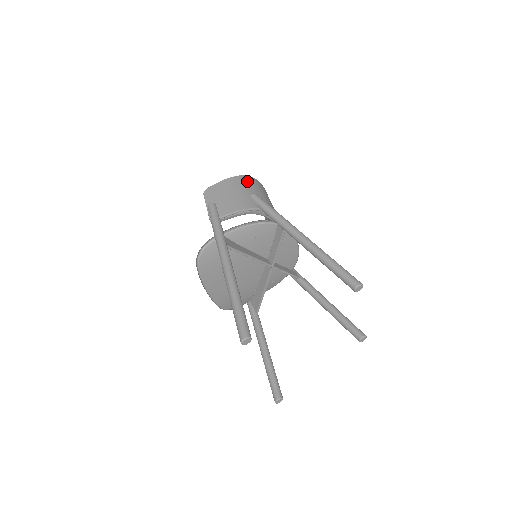
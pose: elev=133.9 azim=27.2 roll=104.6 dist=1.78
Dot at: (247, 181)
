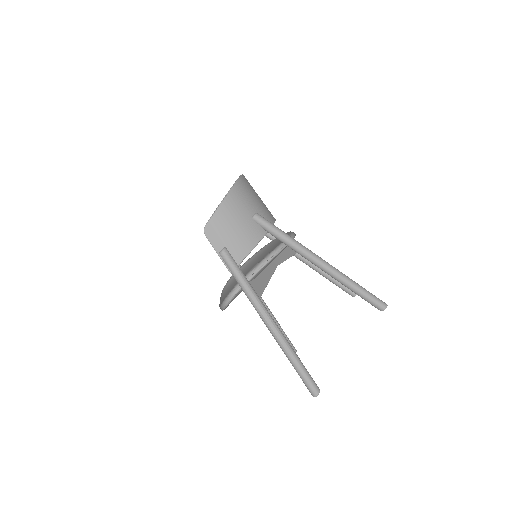
Dot at: (239, 195)
